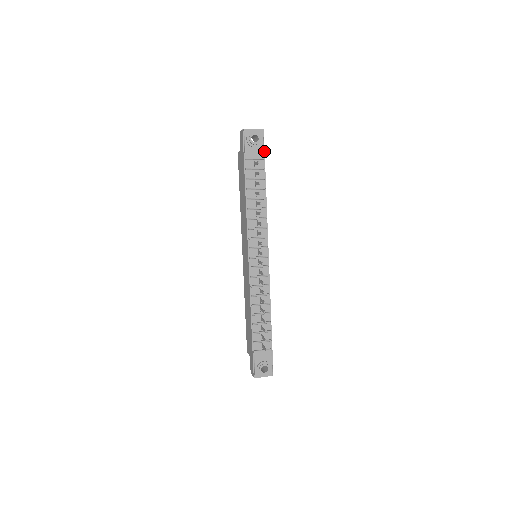
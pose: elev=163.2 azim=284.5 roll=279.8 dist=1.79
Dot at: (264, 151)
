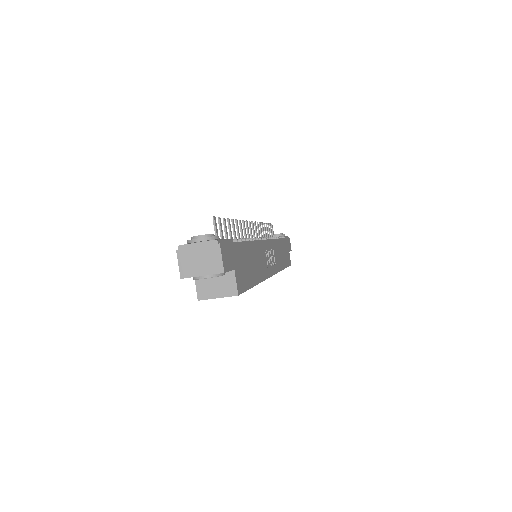
Dot at: (286, 238)
